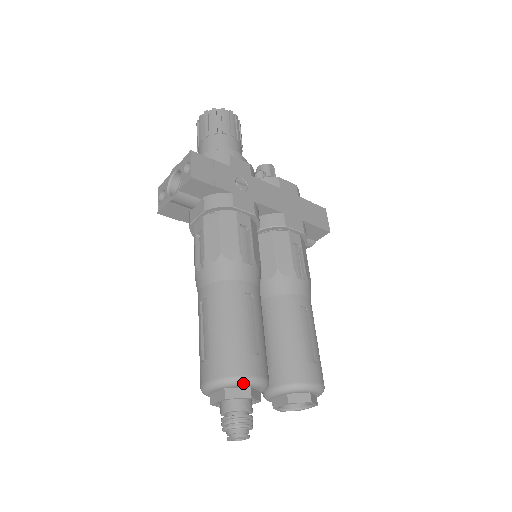
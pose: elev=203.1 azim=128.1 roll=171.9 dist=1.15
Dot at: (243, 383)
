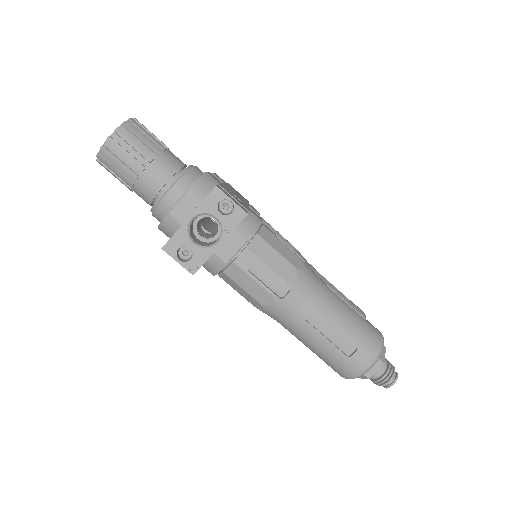
Dot at: occluded
